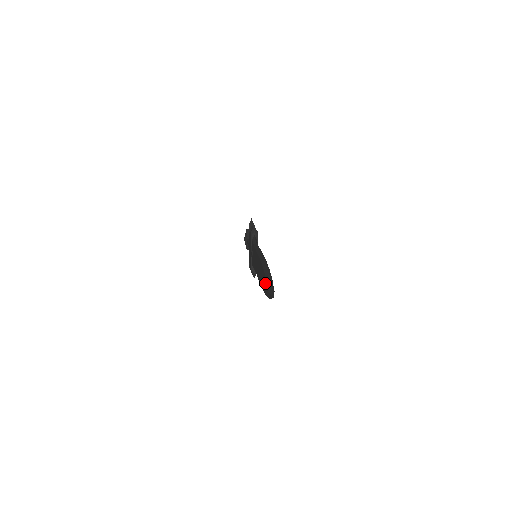
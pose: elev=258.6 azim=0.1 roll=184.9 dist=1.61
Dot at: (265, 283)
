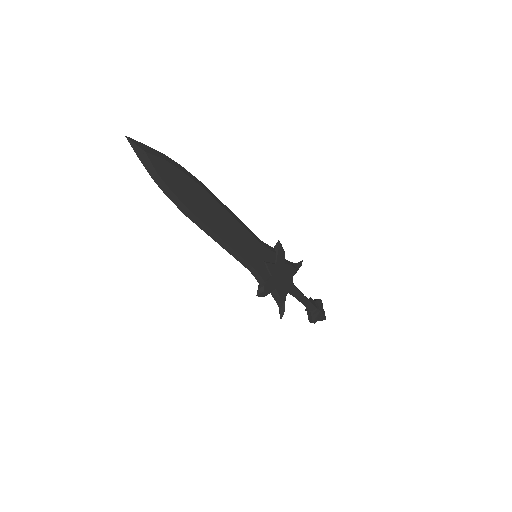
Dot at: occluded
